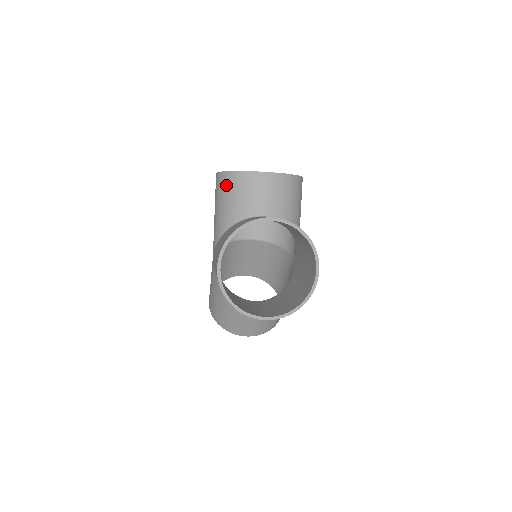
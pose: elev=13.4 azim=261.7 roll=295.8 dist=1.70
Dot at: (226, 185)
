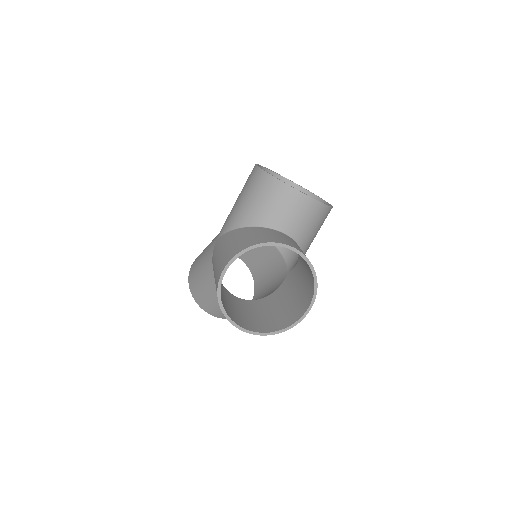
Dot at: (262, 186)
